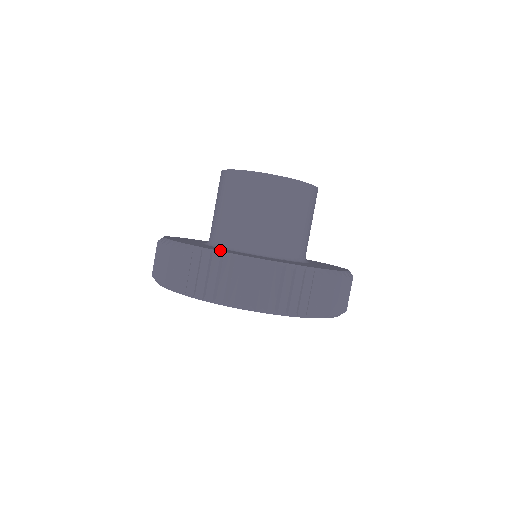
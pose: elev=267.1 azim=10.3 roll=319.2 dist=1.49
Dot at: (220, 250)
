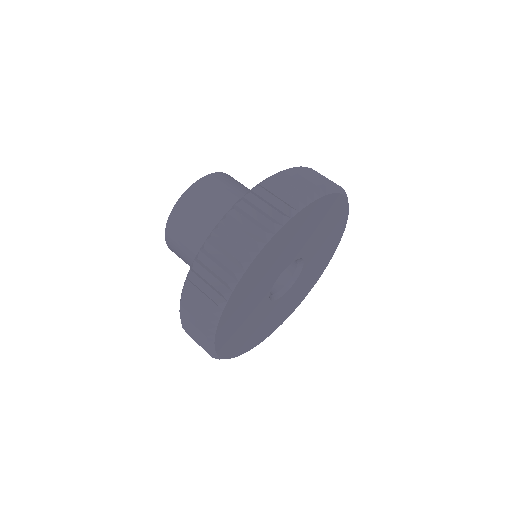
Dot at: occluded
